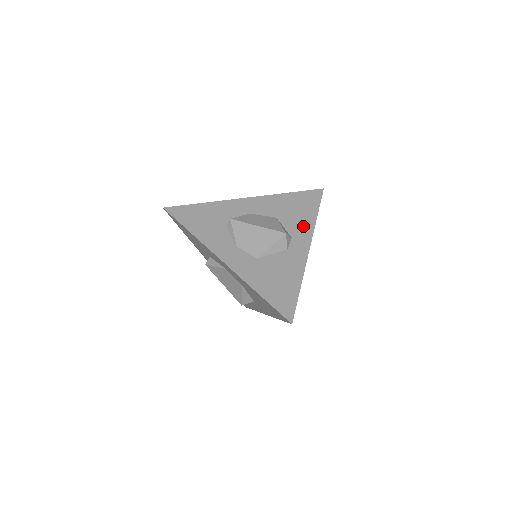
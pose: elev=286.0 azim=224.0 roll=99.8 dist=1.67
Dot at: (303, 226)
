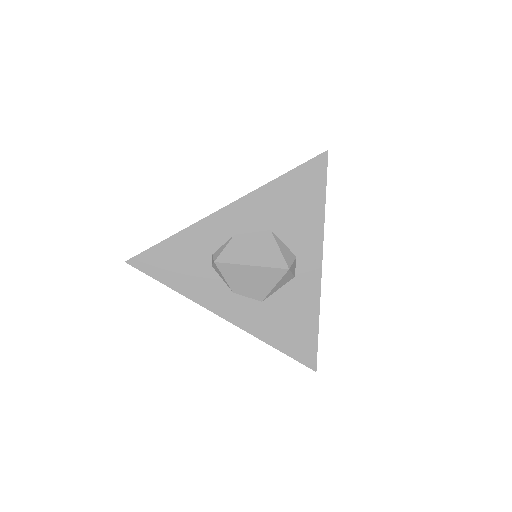
Dot at: (308, 233)
